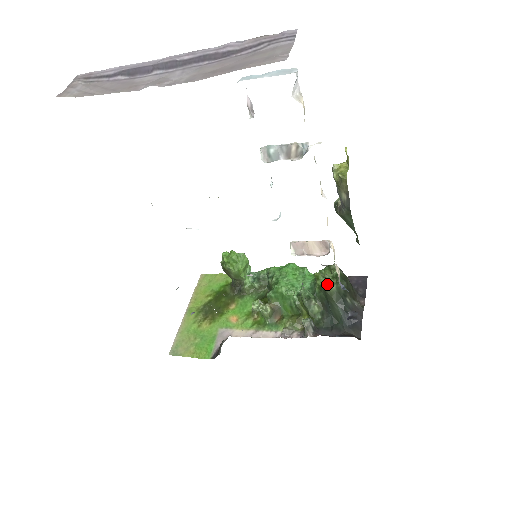
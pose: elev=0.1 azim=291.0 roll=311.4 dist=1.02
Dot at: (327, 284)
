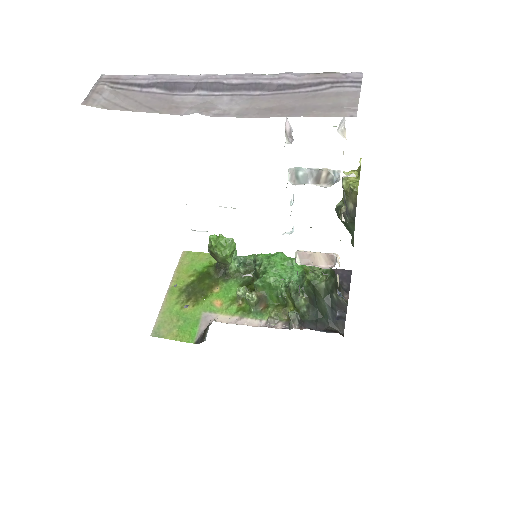
Dot at: (316, 280)
